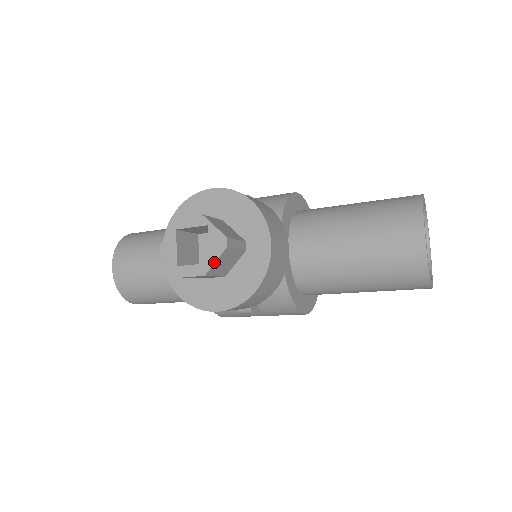
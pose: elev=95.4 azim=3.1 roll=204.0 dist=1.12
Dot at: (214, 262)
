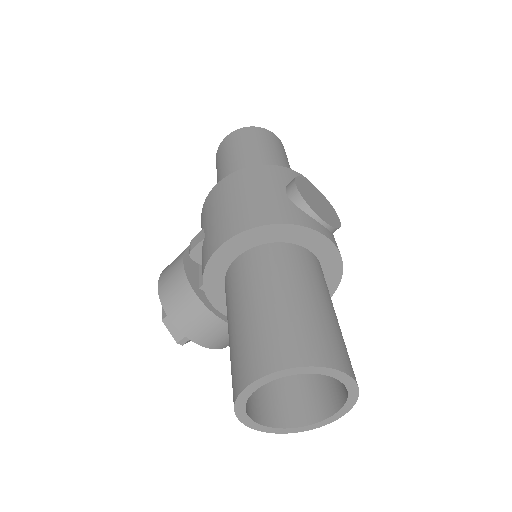
Dot at: (190, 340)
